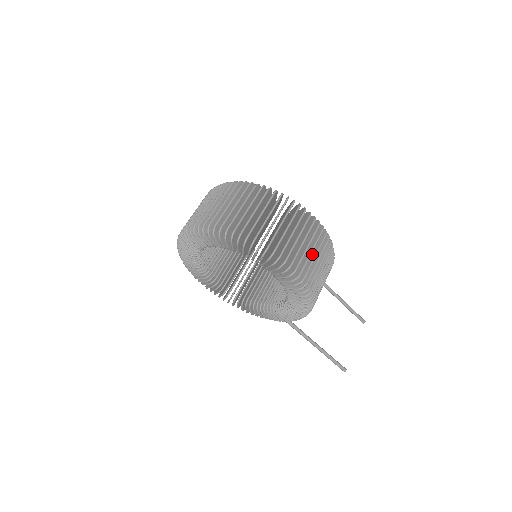
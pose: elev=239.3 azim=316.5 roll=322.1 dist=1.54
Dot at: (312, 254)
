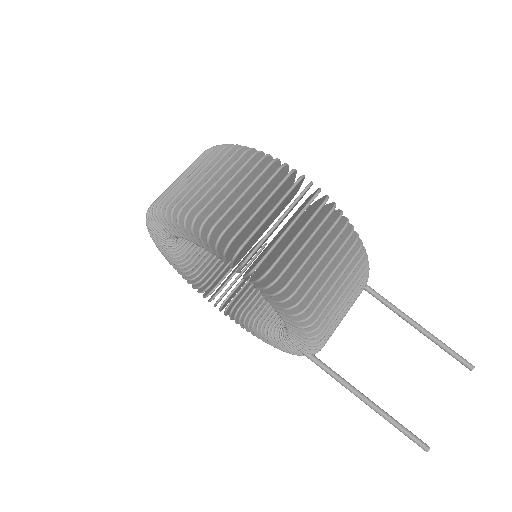
Dot at: (296, 232)
